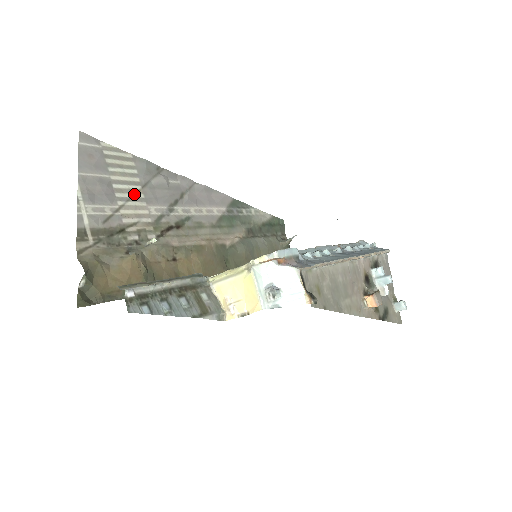
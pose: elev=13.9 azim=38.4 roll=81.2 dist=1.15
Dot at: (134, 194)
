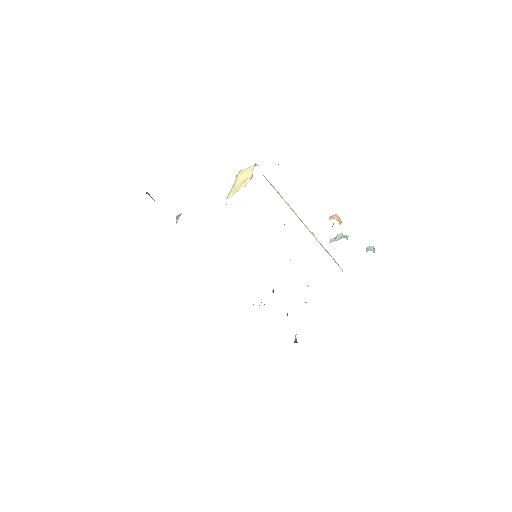
Dot at: occluded
